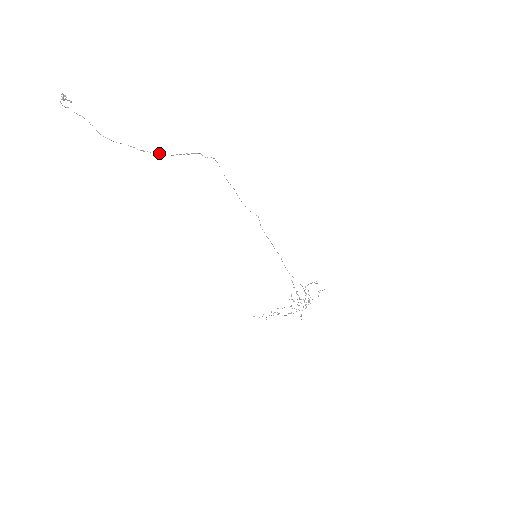
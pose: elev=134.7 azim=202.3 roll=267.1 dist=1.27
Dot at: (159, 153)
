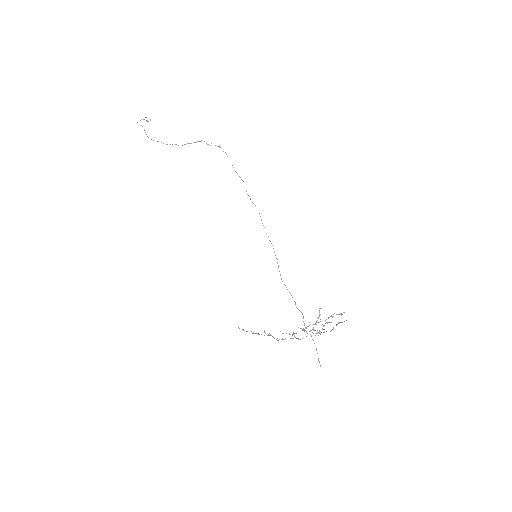
Dot at: (175, 144)
